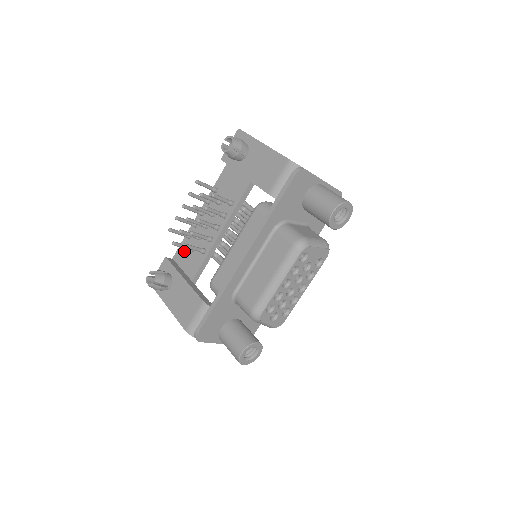
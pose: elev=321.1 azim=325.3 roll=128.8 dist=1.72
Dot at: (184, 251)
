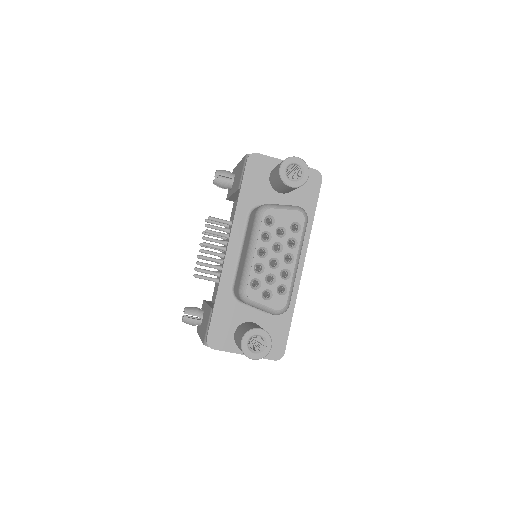
Dot at: (215, 288)
